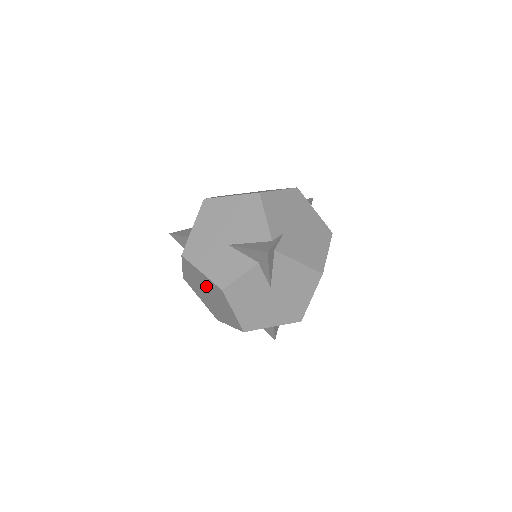
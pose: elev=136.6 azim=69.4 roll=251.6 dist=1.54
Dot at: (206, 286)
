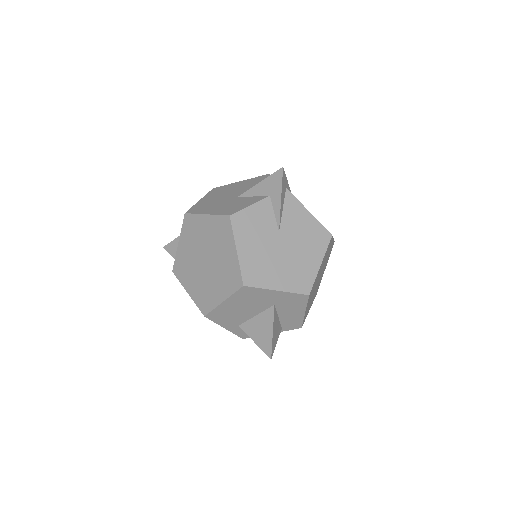
Dot at: (206, 240)
